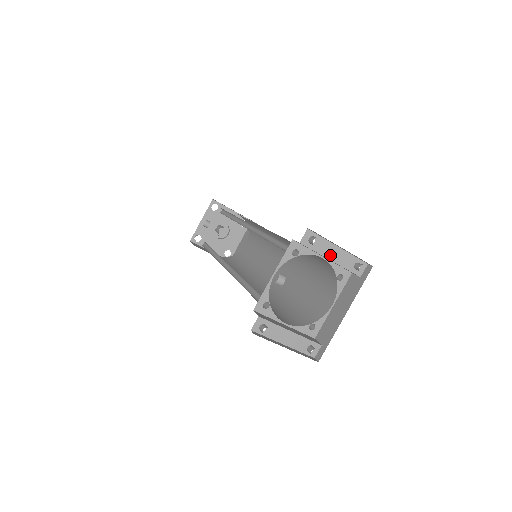
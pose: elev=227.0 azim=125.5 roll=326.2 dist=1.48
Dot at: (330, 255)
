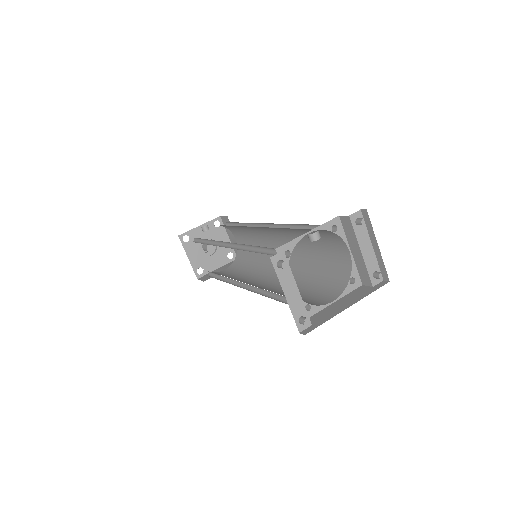
Dot at: (363, 247)
